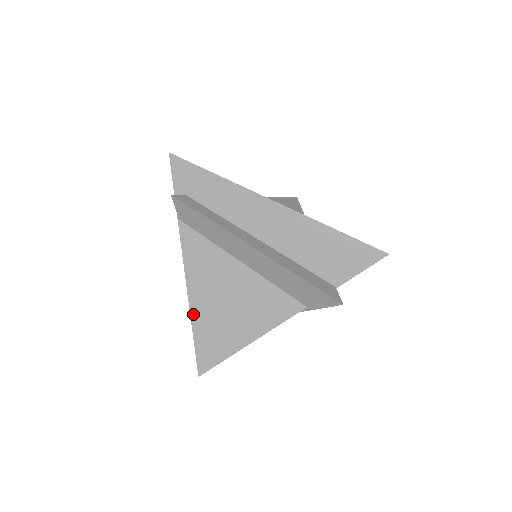
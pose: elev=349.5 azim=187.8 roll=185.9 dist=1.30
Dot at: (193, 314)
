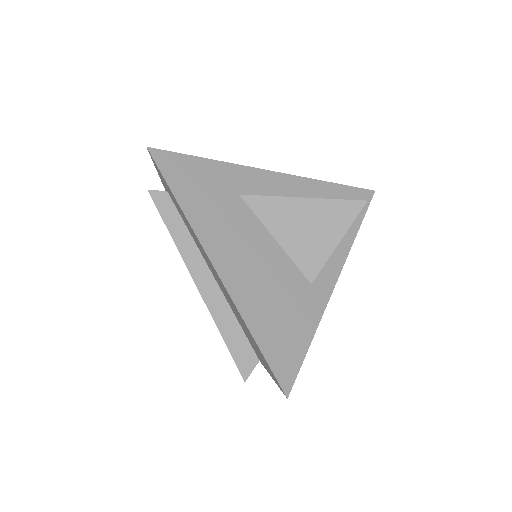
Dot at: occluded
